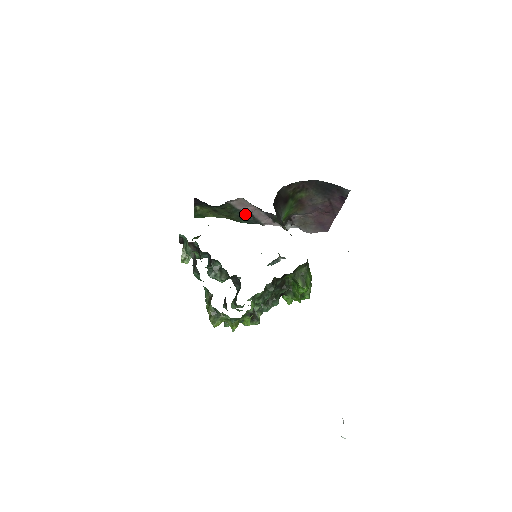
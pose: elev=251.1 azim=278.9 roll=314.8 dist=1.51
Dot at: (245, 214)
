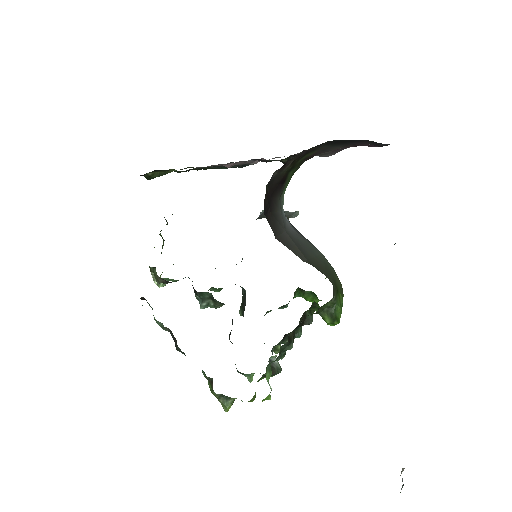
Dot at: occluded
